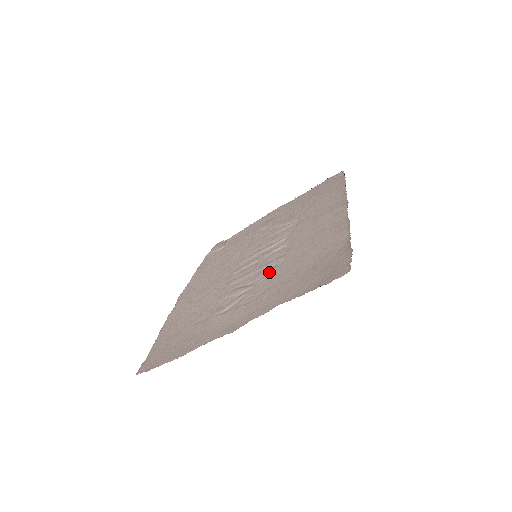
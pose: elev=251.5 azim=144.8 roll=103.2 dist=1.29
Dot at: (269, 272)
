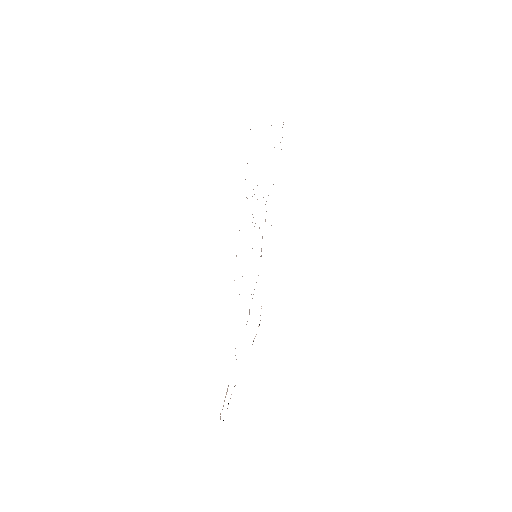
Dot at: occluded
